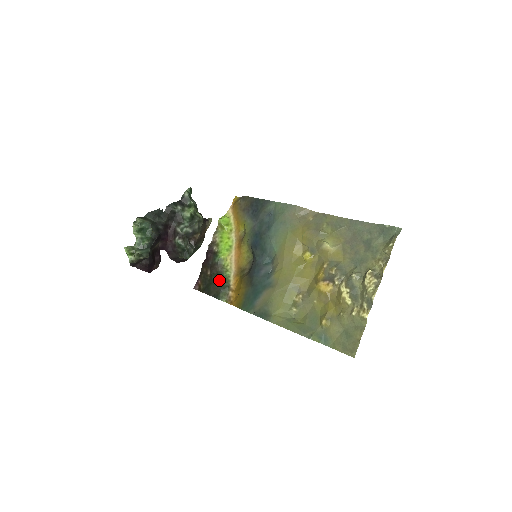
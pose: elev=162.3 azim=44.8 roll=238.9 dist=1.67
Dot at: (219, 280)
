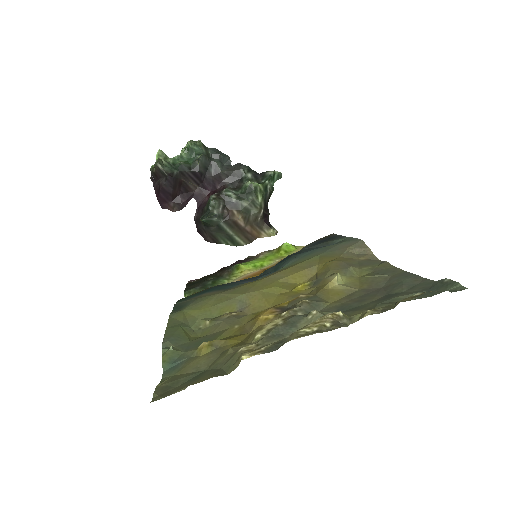
Dot at: (210, 280)
